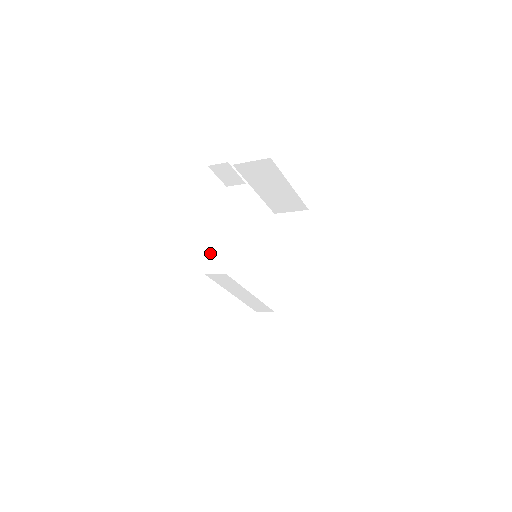
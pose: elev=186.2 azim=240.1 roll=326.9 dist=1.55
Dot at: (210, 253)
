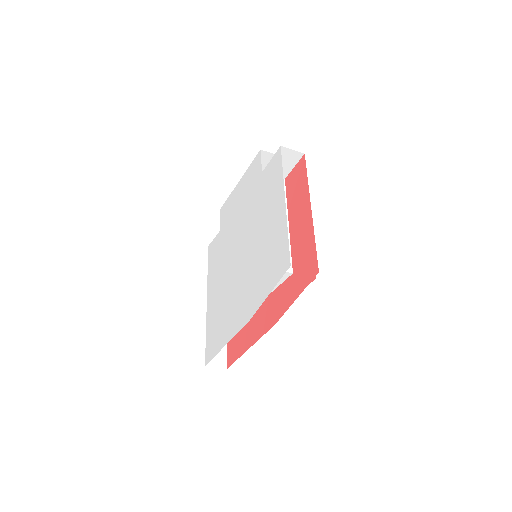
Dot at: (266, 244)
